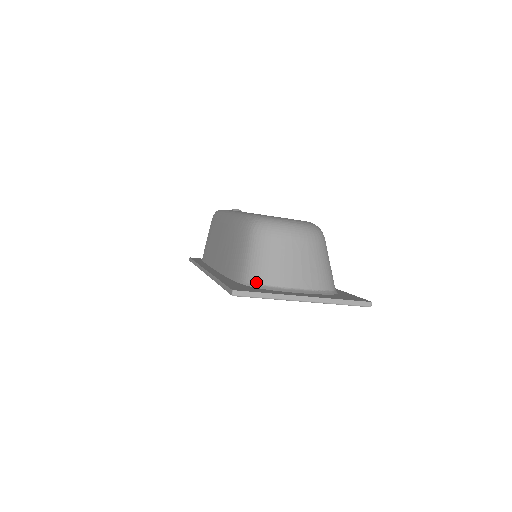
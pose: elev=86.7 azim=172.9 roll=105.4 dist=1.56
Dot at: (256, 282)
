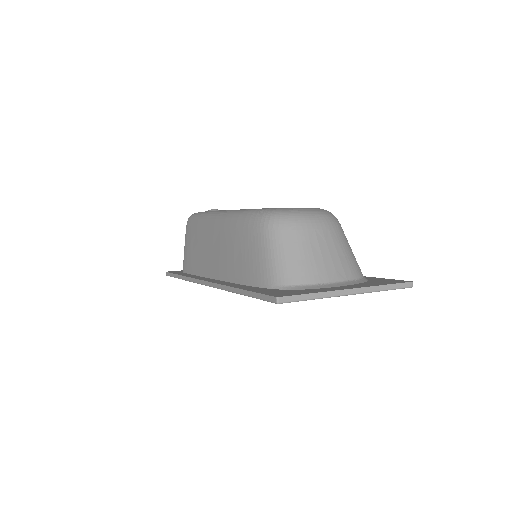
Dot at: (288, 283)
